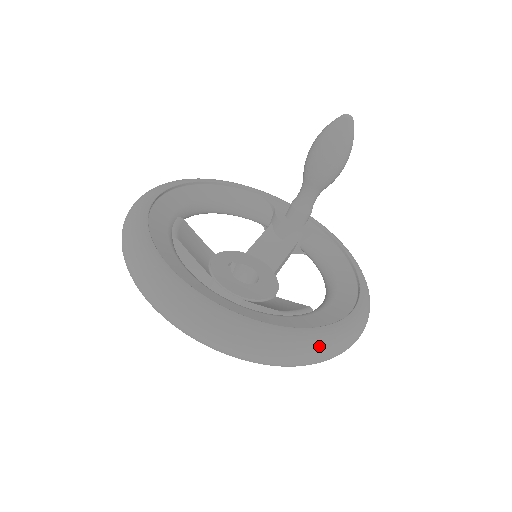
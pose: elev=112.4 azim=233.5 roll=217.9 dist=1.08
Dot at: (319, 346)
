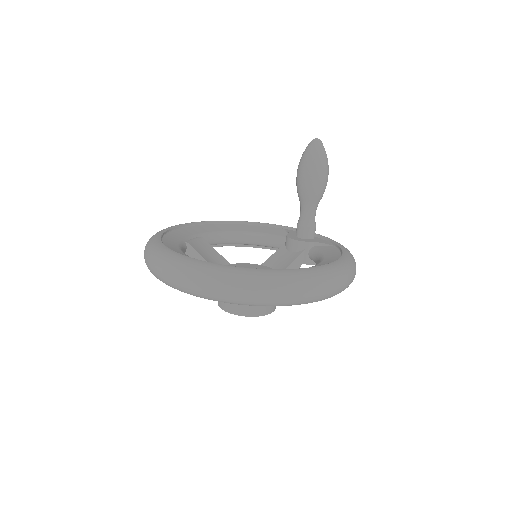
Dot at: (262, 280)
